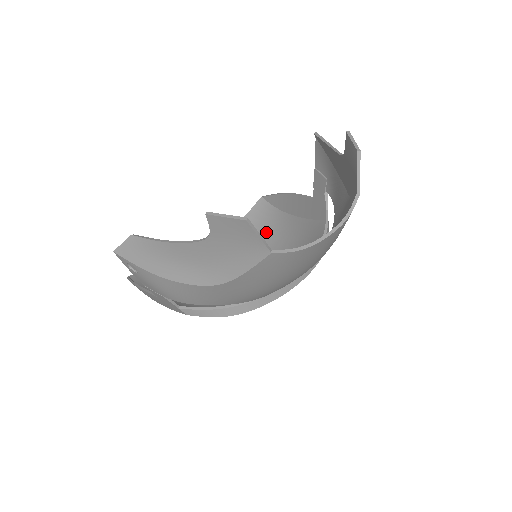
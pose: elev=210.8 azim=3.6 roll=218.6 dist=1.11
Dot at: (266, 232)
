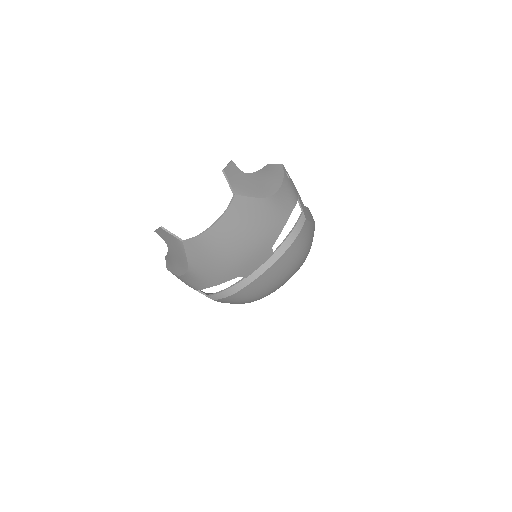
Dot at: occluded
